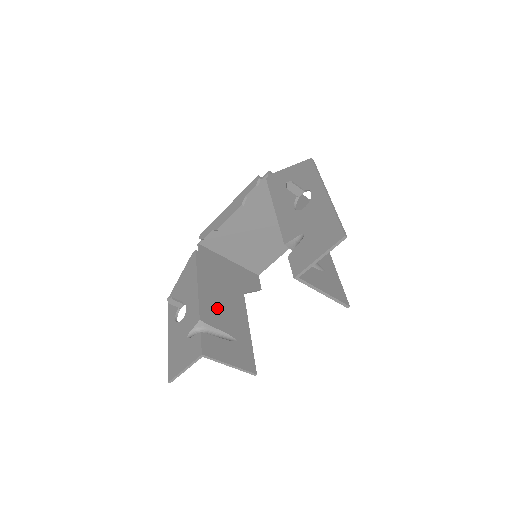
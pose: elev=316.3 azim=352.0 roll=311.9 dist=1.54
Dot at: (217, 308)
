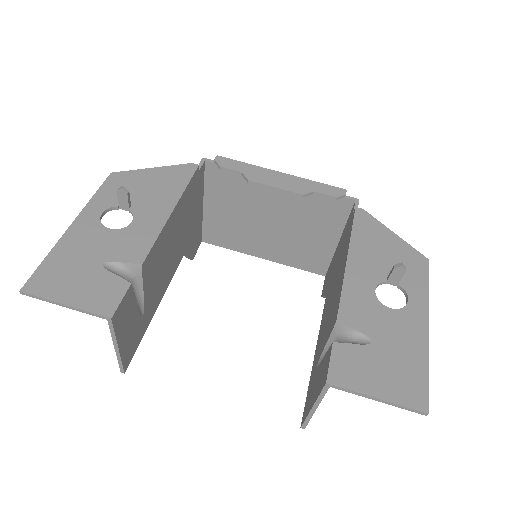
Dot at: (161, 258)
